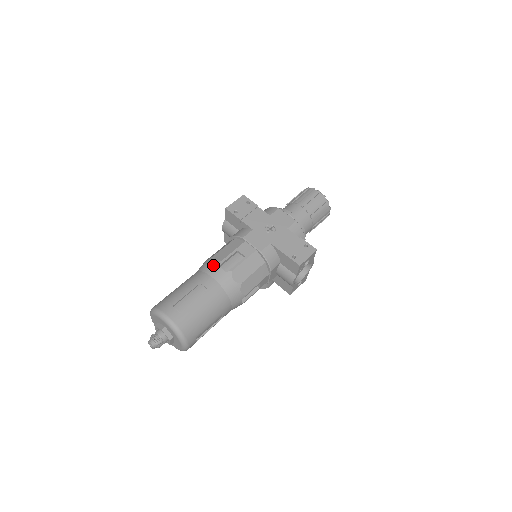
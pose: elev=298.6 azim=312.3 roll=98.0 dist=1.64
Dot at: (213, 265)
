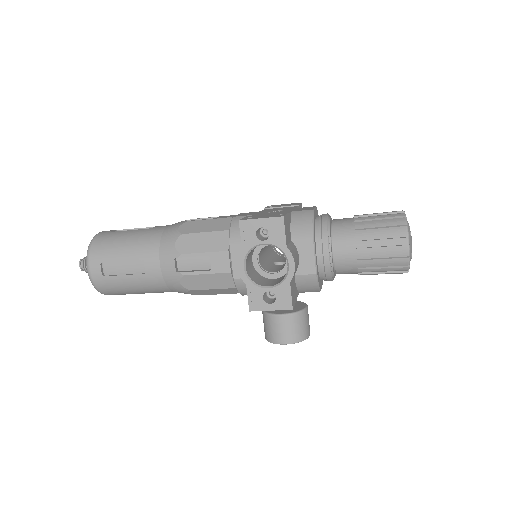
Dot at: occluded
